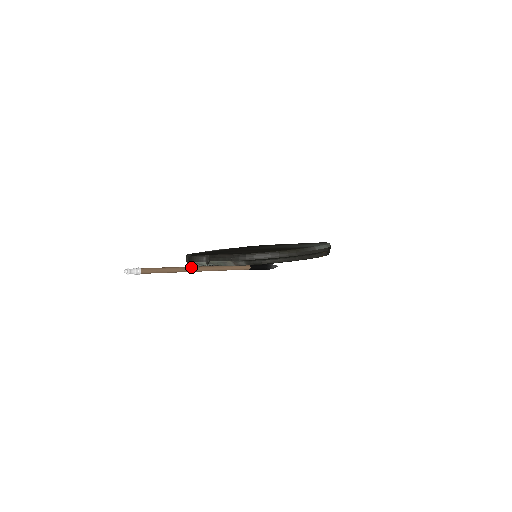
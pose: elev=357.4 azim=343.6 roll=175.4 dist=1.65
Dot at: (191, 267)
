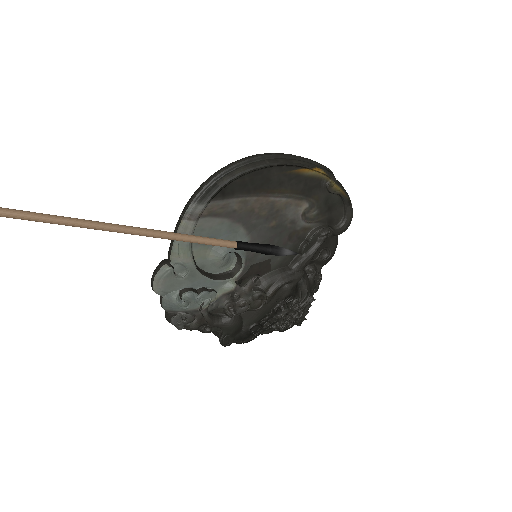
Dot at: (108, 224)
